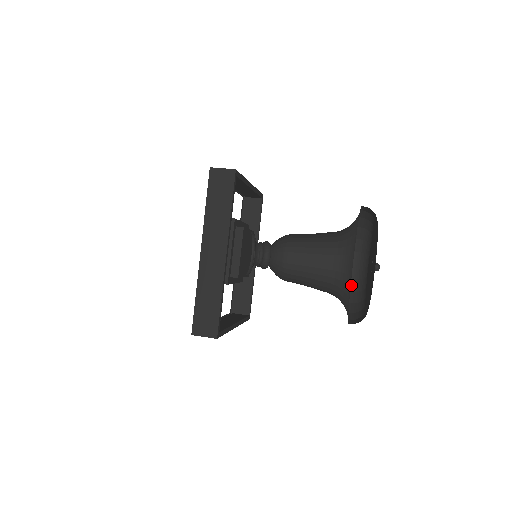
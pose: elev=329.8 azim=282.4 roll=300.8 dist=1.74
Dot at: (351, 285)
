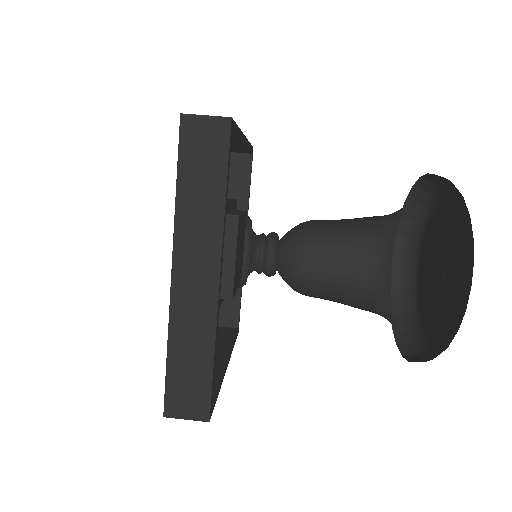
Dot at: occluded
